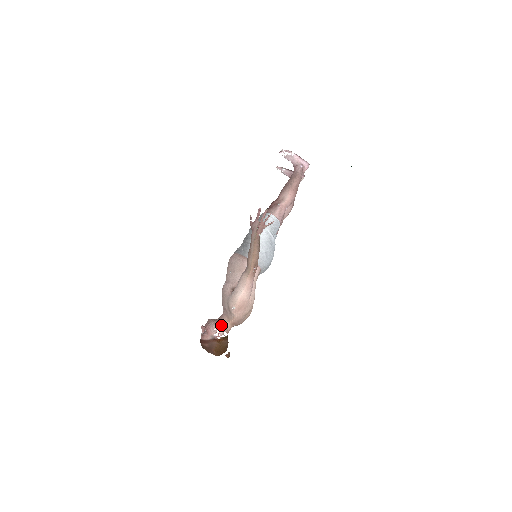
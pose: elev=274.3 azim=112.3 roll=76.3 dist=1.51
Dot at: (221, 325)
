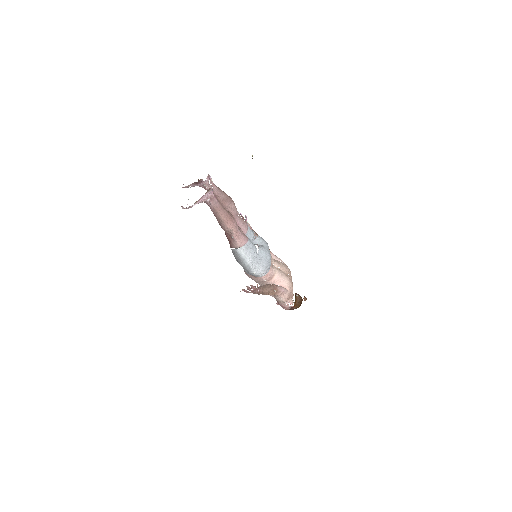
Dot at: occluded
